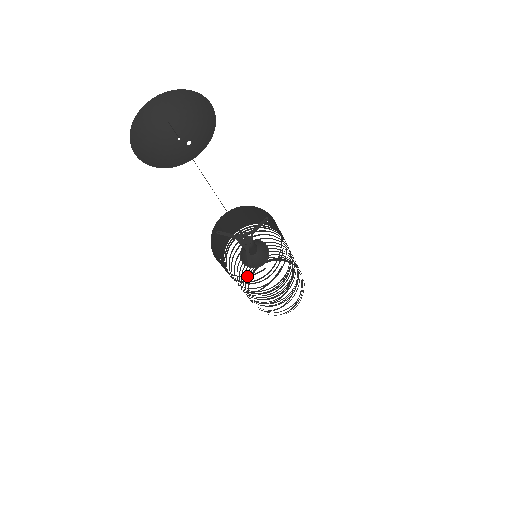
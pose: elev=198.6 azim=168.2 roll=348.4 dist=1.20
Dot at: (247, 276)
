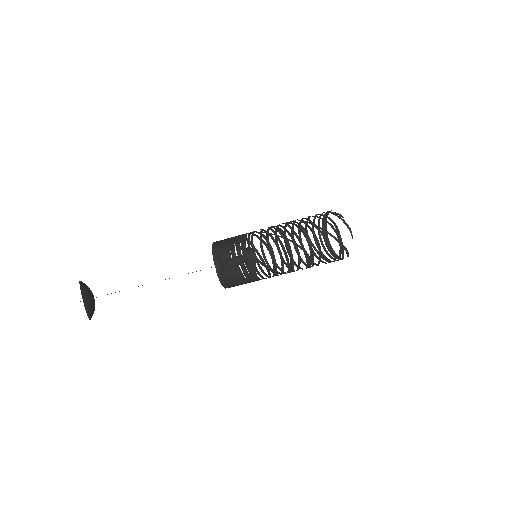
Dot at: (228, 274)
